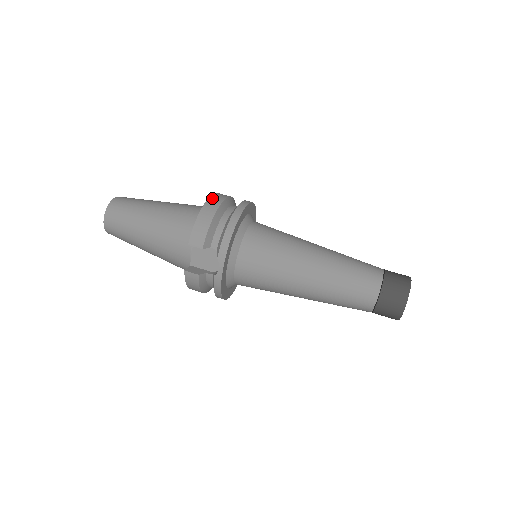
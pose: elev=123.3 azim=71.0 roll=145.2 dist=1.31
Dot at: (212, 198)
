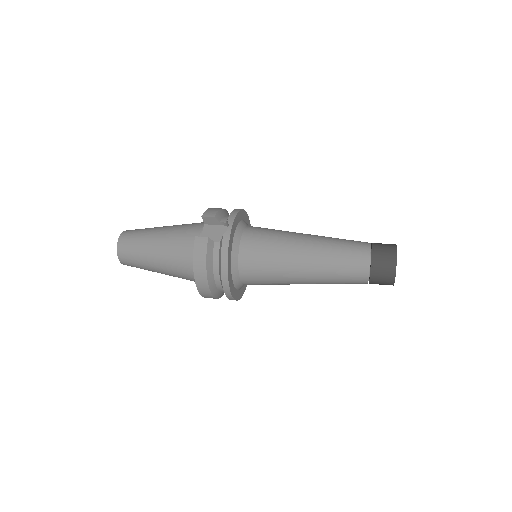
Dot at: occluded
